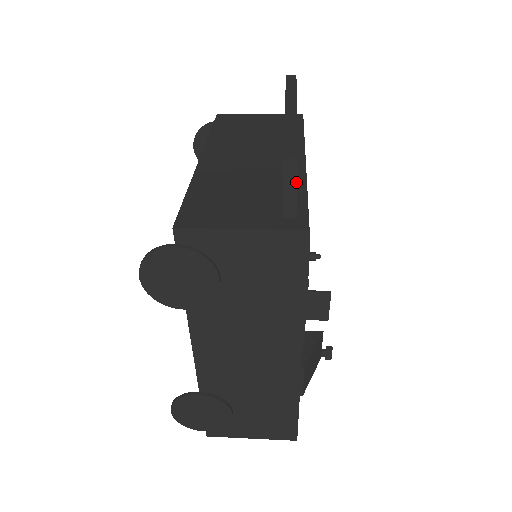
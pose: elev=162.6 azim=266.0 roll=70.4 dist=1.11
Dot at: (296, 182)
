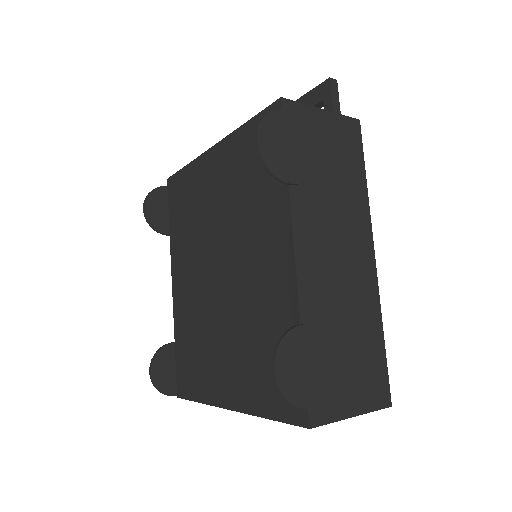
Dot at: (338, 96)
